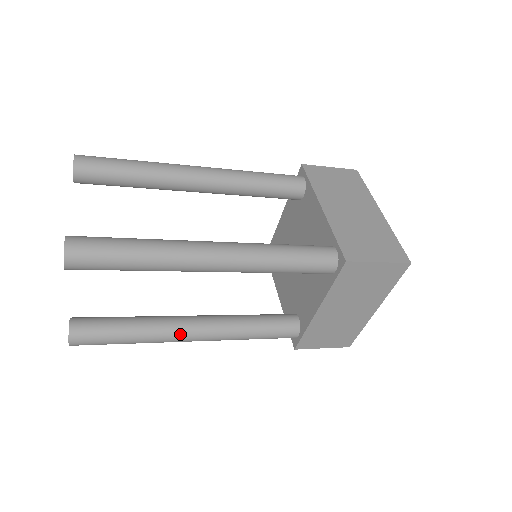
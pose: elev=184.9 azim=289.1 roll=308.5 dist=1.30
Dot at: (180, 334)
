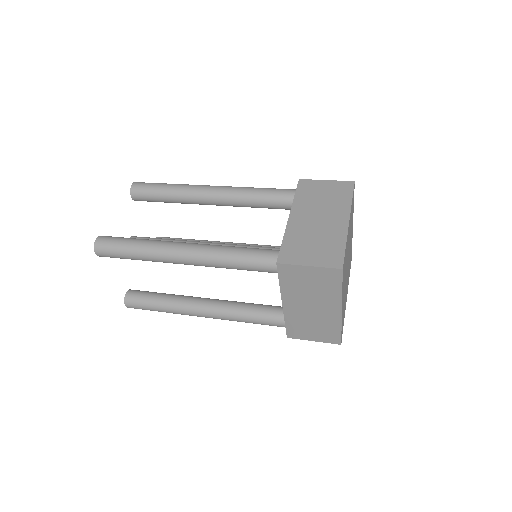
Dot at: (192, 310)
